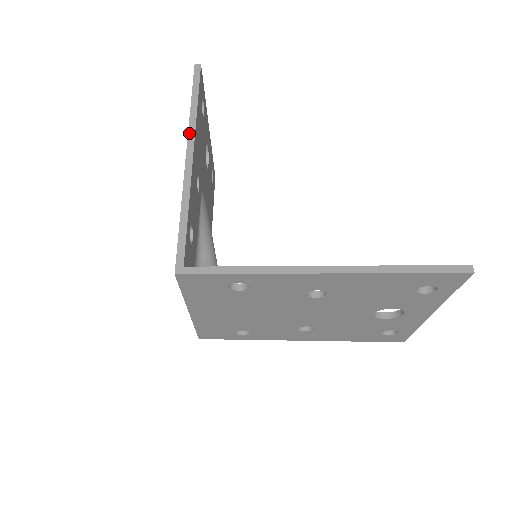
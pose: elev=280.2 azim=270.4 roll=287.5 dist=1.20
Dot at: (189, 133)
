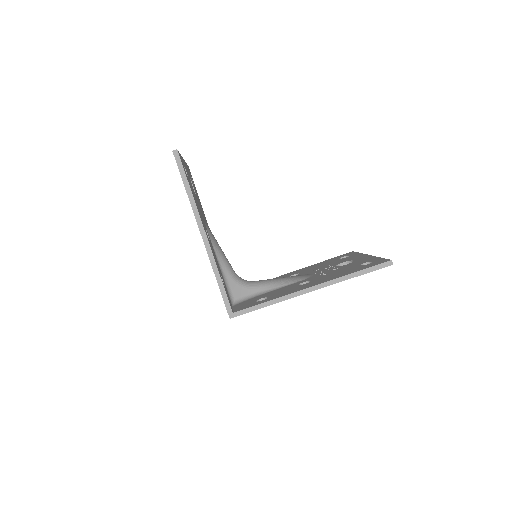
Dot at: (196, 218)
